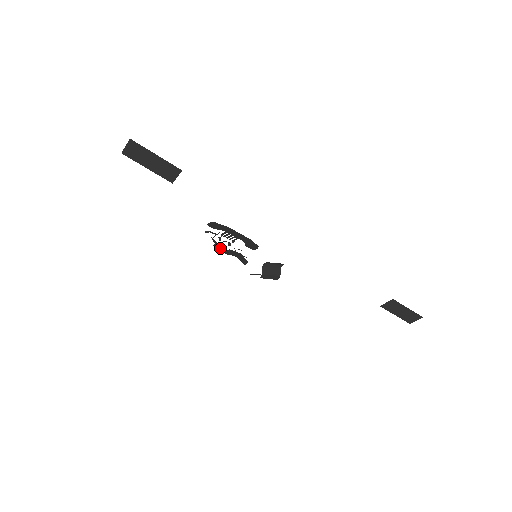
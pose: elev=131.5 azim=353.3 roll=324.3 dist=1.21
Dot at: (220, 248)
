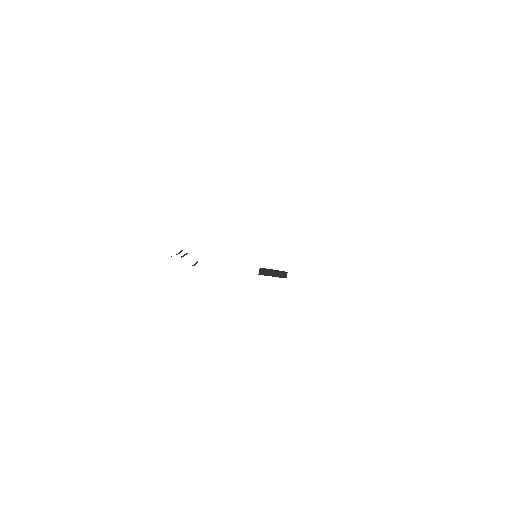
Dot at: occluded
